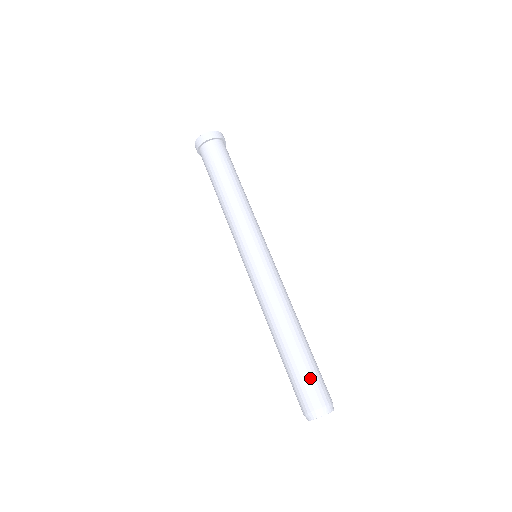
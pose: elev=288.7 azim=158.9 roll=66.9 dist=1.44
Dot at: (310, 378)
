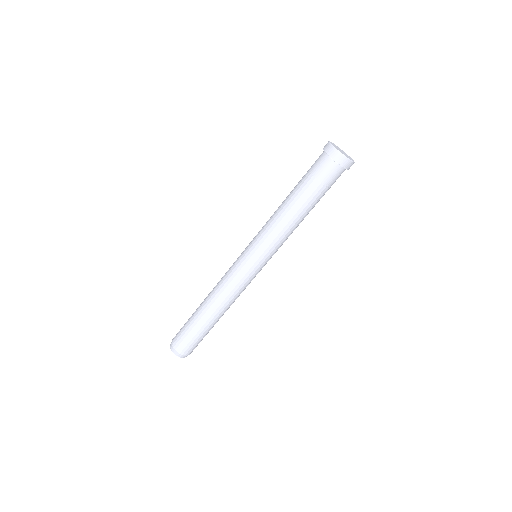
Dot at: (191, 339)
